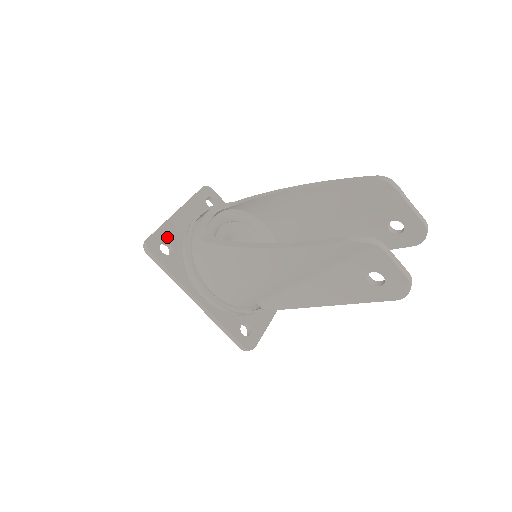
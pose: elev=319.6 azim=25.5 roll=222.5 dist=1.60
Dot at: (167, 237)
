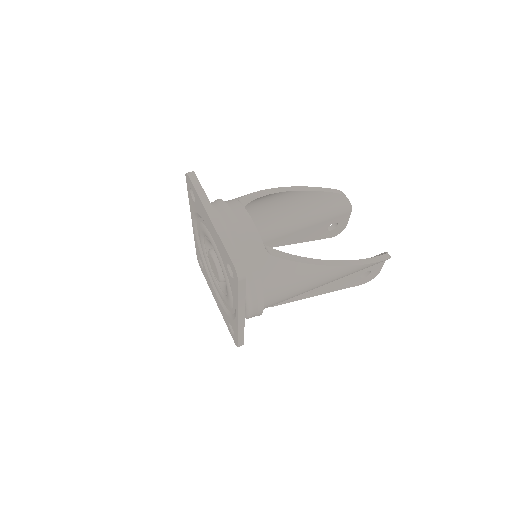
Dot at: occluded
